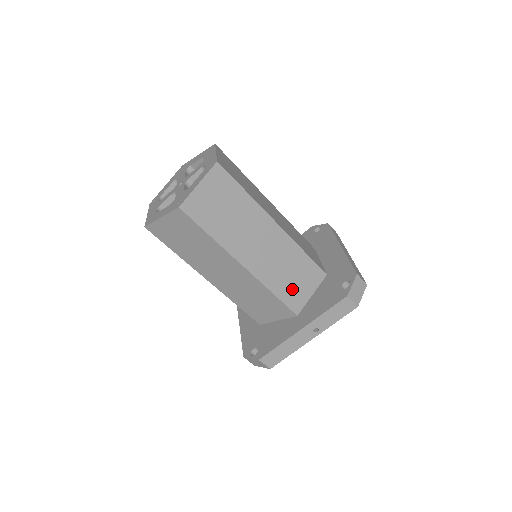
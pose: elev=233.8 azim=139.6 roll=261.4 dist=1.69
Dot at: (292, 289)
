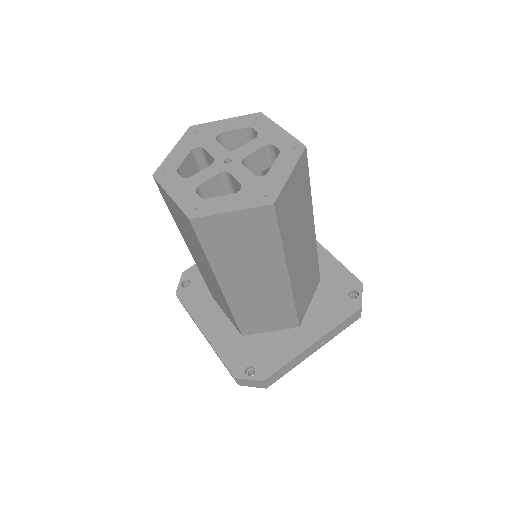
Dot at: (304, 298)
